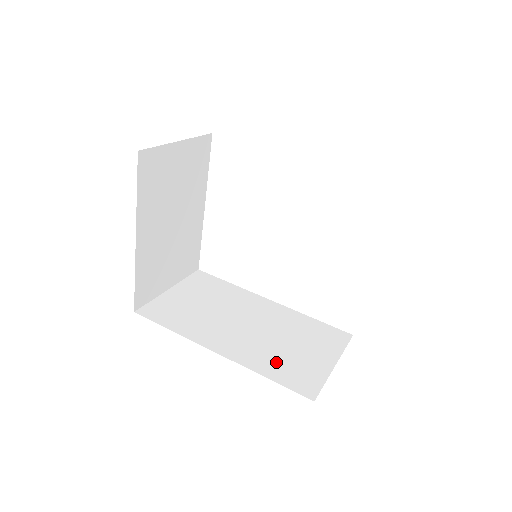
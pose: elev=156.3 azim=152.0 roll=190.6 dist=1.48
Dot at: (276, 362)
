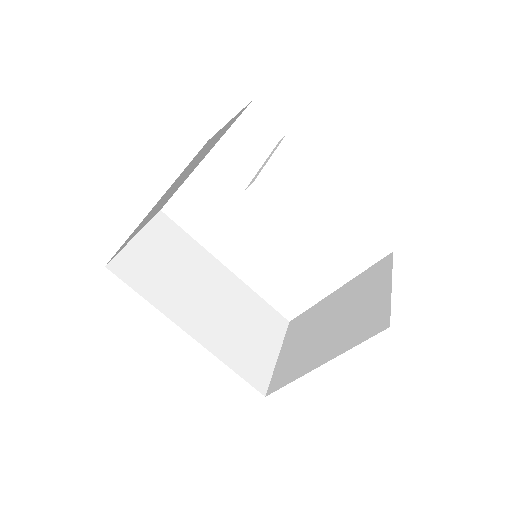
Dot at: (236, 350)
